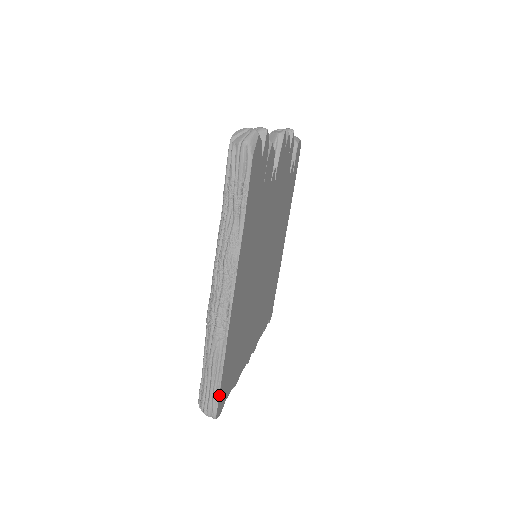
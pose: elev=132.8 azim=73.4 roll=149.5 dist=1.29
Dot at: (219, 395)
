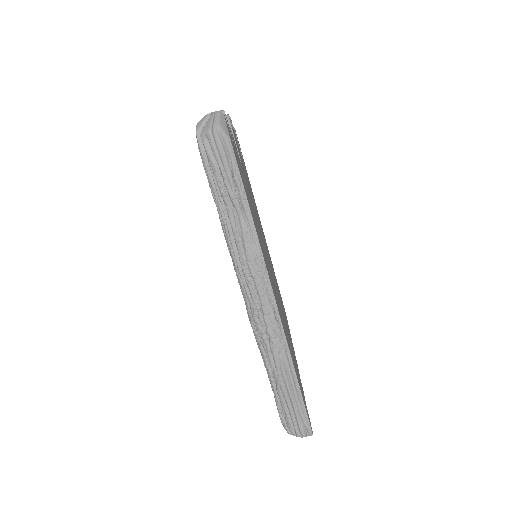
Dot at: (305, 408)
